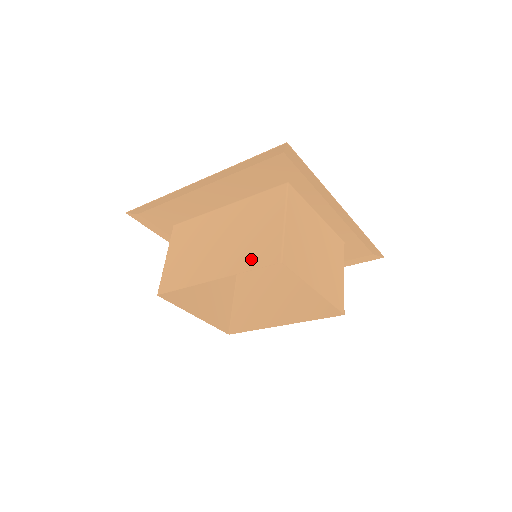
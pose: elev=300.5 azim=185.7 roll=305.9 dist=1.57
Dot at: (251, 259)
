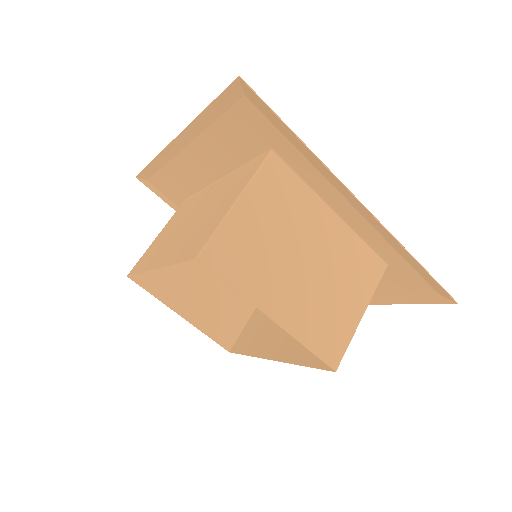
Dot at: (185, 248)
